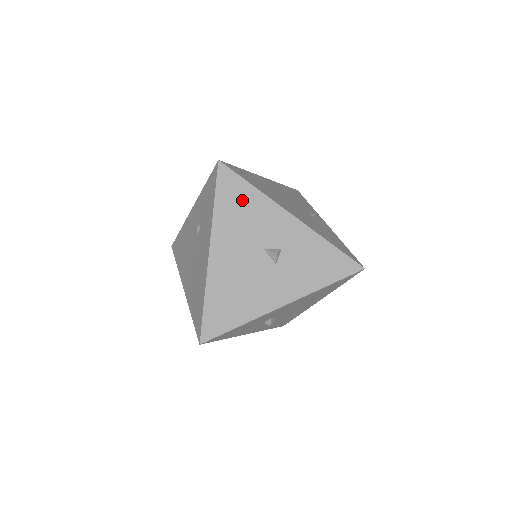
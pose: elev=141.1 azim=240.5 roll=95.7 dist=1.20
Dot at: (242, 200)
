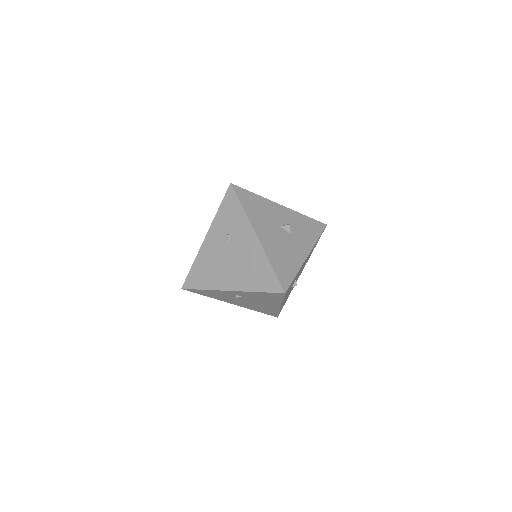
Dot at: (254, 202)
